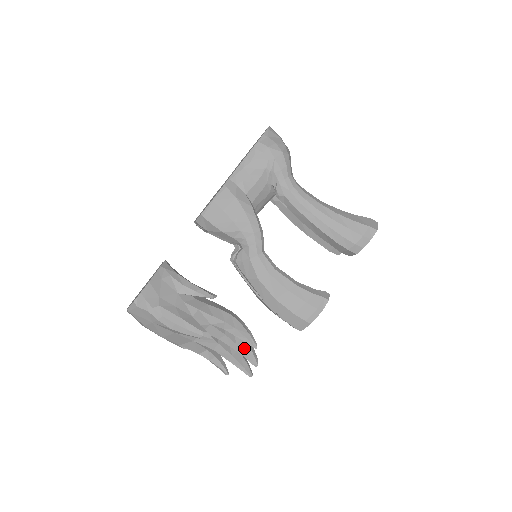
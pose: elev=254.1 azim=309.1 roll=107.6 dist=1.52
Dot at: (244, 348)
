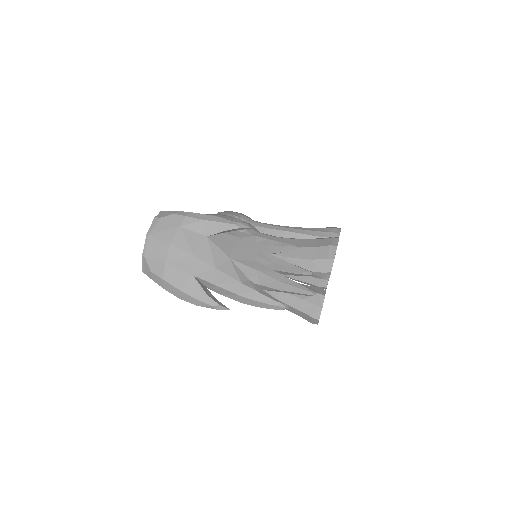
Dot at: (287, 263)
